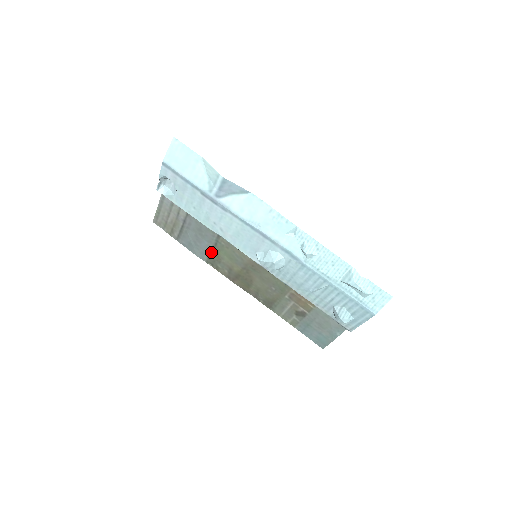
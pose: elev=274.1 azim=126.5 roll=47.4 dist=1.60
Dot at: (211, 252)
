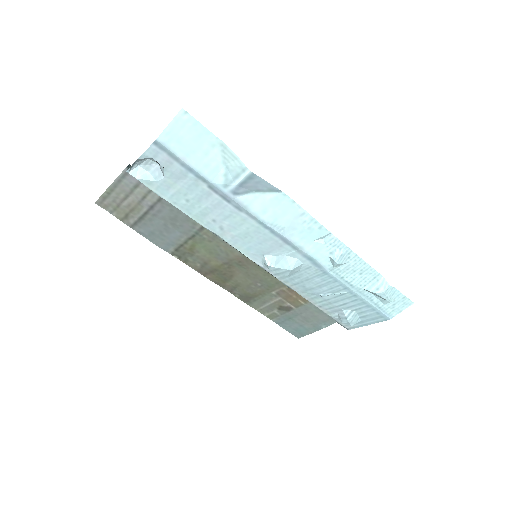
Dot at: (182, 244)
